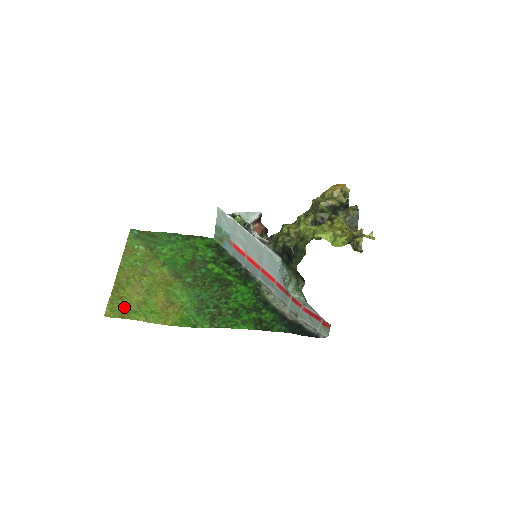
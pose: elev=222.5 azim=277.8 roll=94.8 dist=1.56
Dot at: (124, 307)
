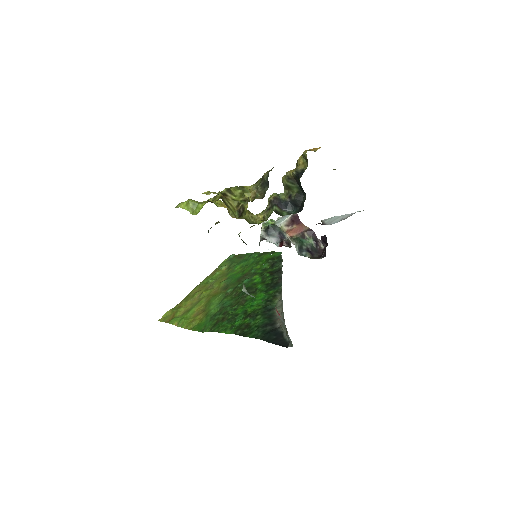
Dot at: (174, 314)
